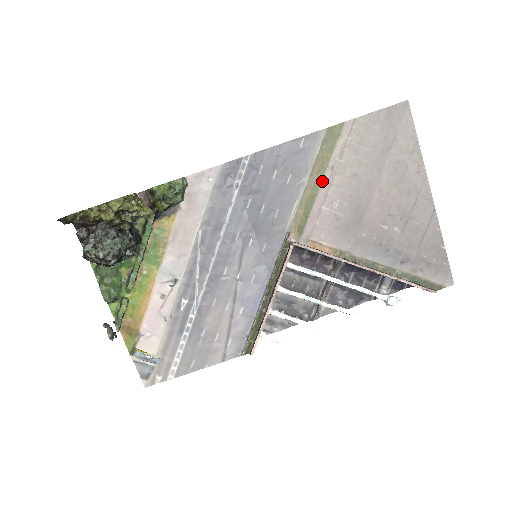
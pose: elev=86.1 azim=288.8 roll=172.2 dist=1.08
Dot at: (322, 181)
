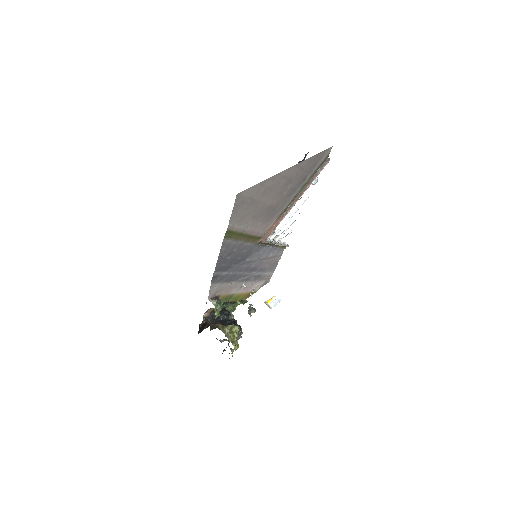
Dot at: (246, 234)
